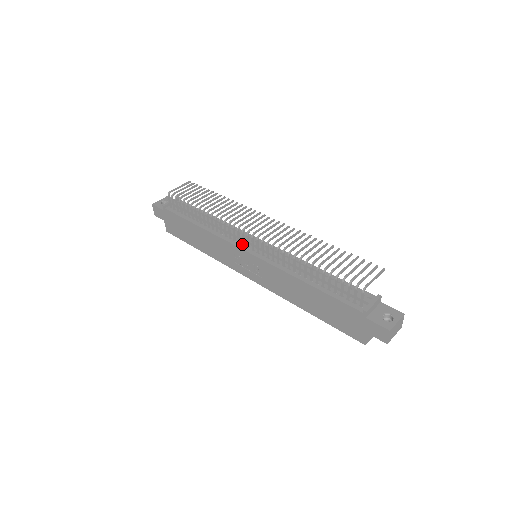
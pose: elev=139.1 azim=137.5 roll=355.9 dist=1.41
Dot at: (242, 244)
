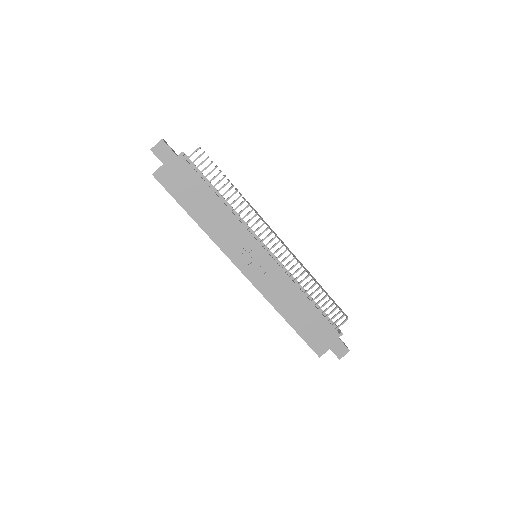
Dot at: (258, 241)
